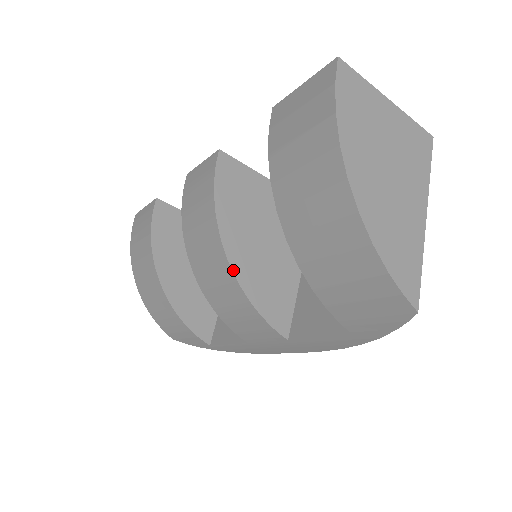
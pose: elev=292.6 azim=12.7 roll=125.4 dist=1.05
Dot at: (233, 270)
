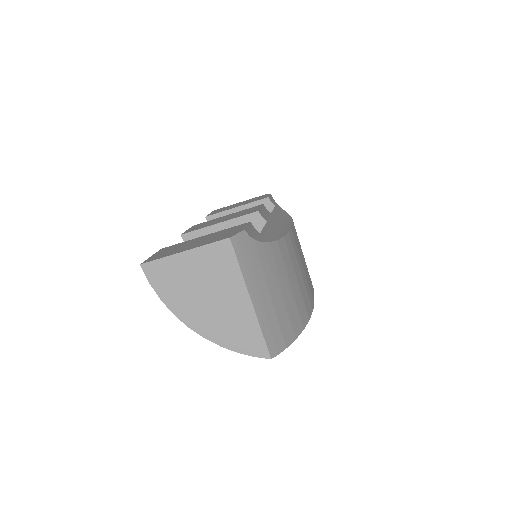
Dot at: occluded
